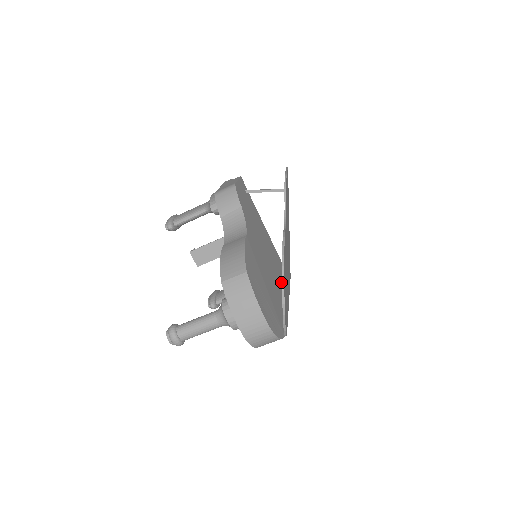
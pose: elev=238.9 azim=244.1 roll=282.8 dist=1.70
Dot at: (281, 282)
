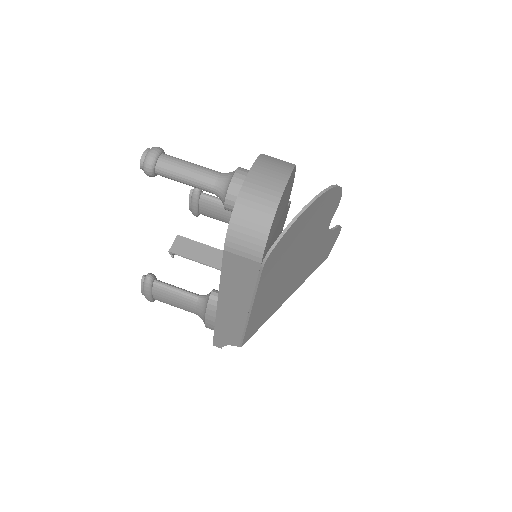
Dot at: occluded
